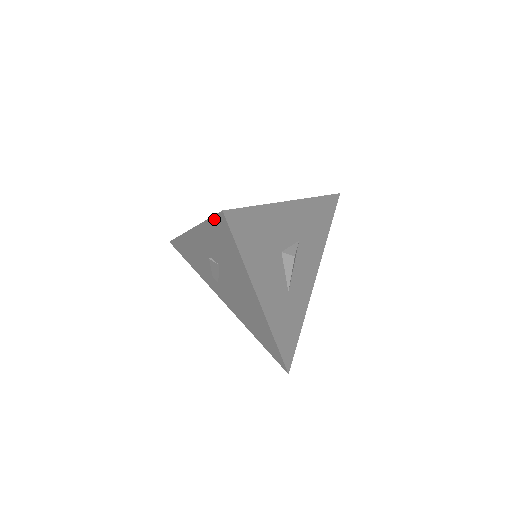
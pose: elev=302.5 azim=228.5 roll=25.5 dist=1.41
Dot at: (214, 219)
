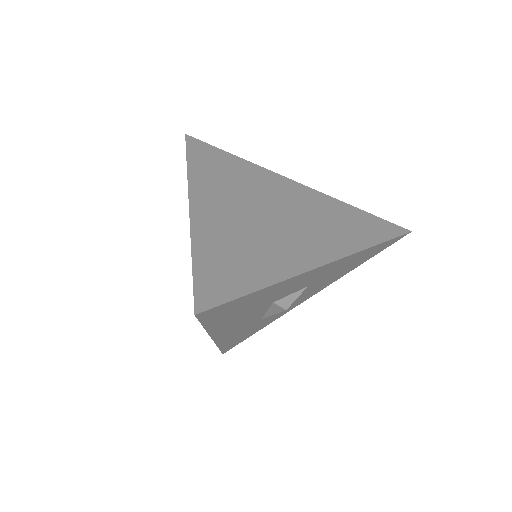
Dot at: (193, 282)
